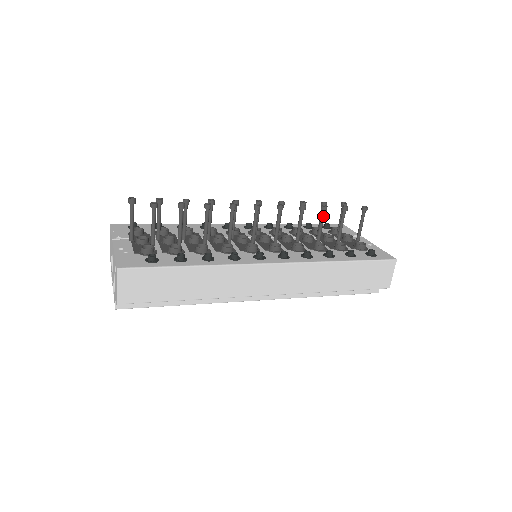
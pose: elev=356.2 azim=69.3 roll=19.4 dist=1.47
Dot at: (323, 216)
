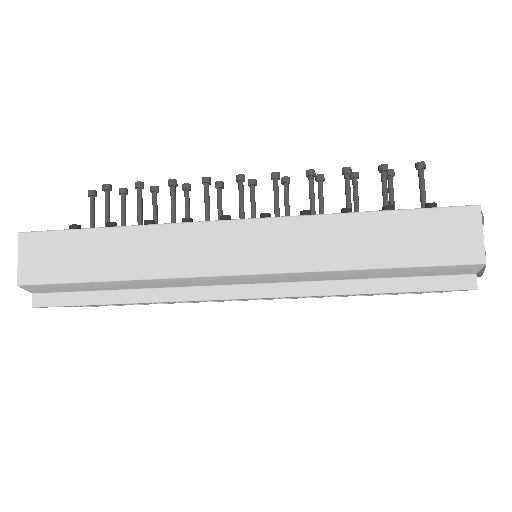
Dot at: (347, 182)
